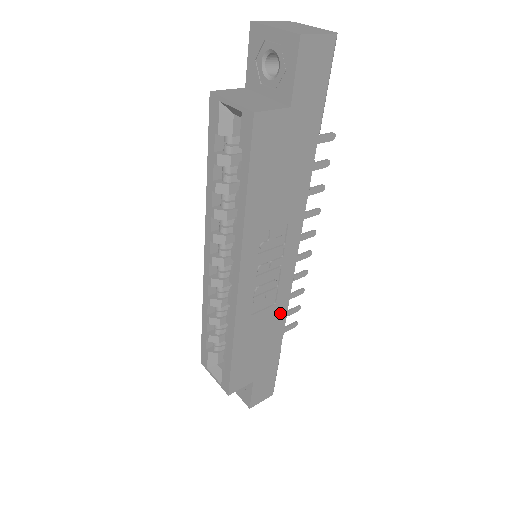
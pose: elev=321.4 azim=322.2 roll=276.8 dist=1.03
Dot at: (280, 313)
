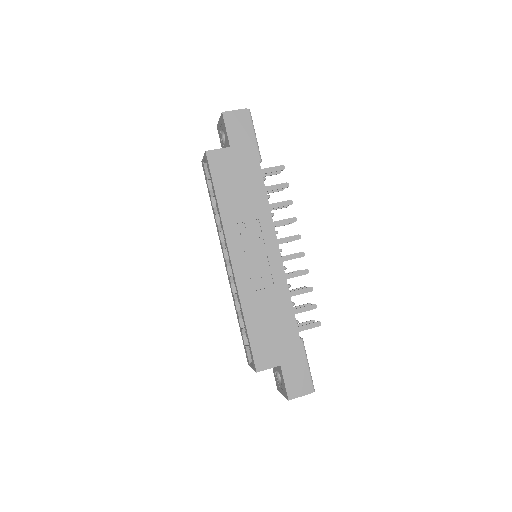
Dot at: (283, 296)
